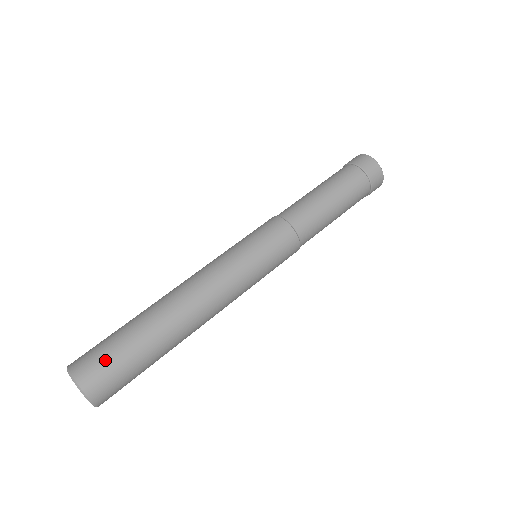
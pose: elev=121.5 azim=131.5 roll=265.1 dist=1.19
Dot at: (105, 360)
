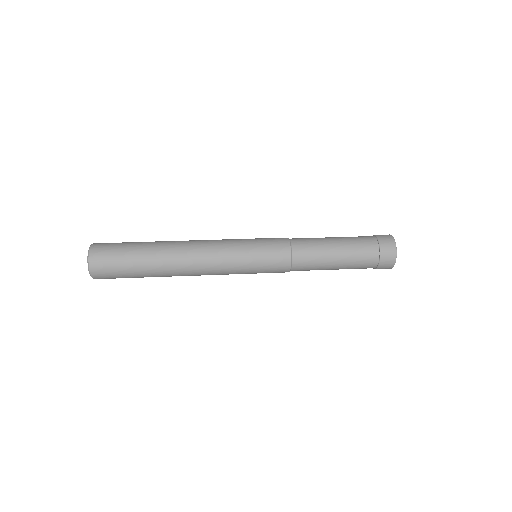
Dot at: (114, 245)
